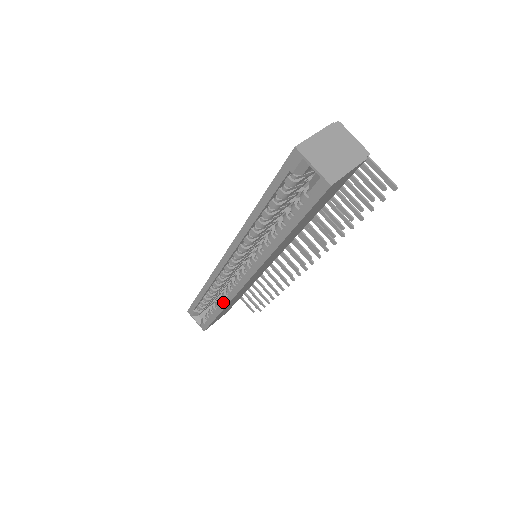
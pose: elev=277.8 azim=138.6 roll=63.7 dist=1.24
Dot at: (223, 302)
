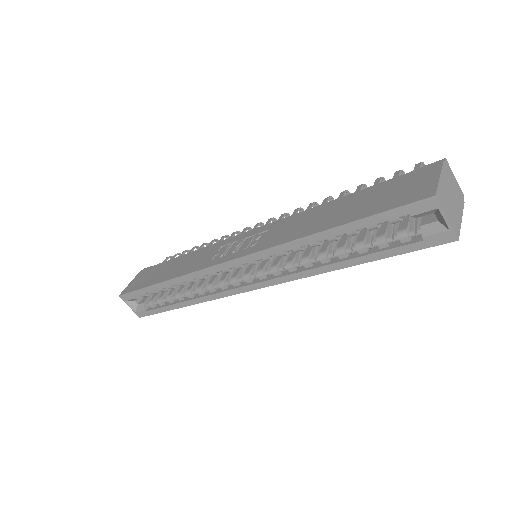
Dot at: (197, 299)
